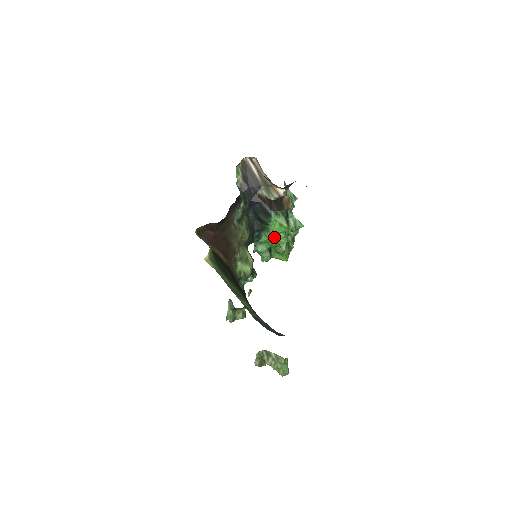
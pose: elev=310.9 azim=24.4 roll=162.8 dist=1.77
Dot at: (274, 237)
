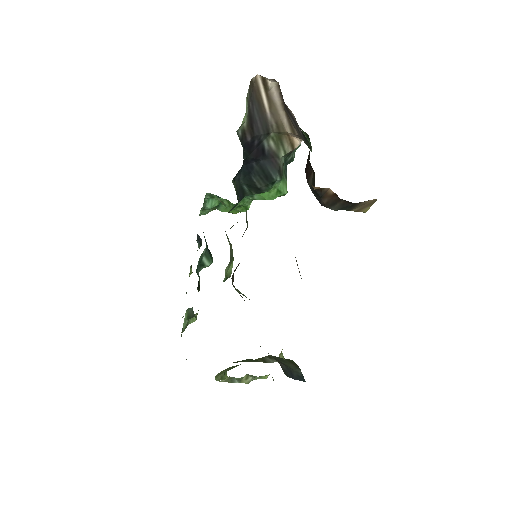
Dot at: occluded
